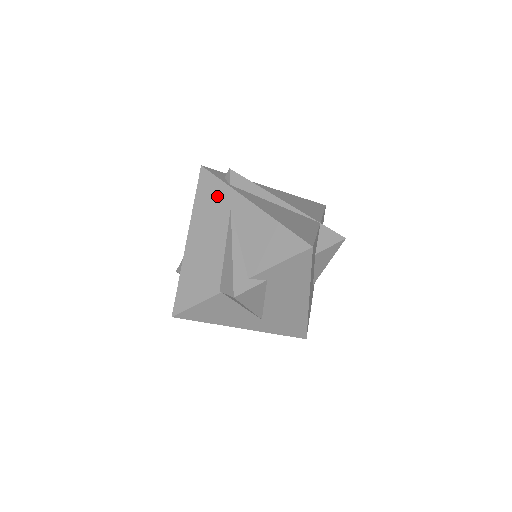
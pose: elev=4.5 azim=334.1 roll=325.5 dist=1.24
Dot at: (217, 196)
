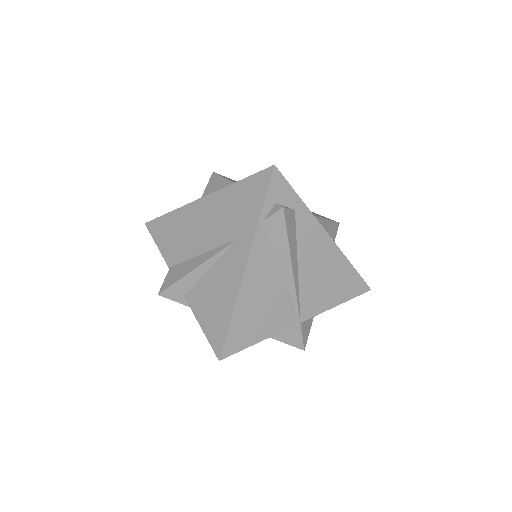
Dot at: (245, 212)
